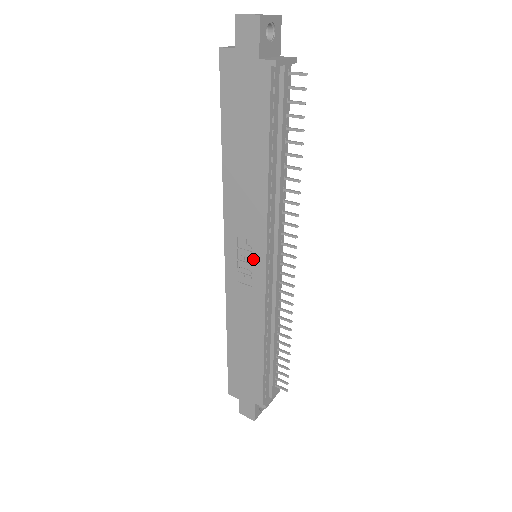
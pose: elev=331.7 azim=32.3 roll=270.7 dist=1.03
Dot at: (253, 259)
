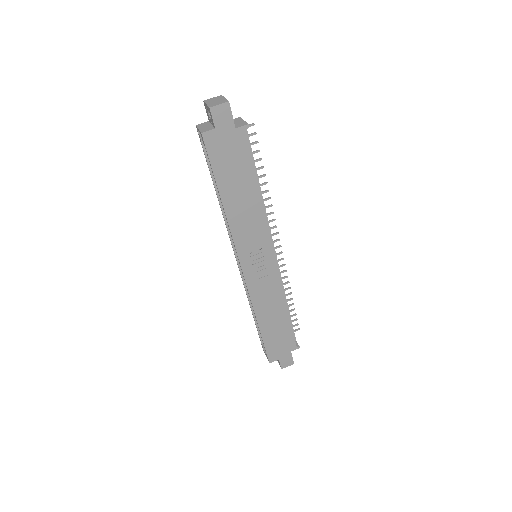
Dot at: (264, 256)
